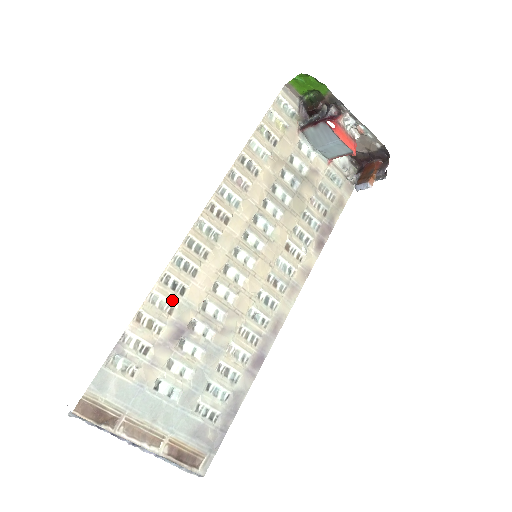
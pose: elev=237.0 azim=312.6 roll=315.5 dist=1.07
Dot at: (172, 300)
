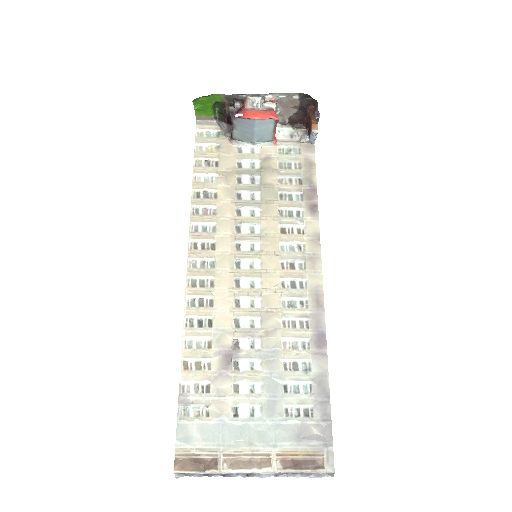
Dot at: (205, 336)
